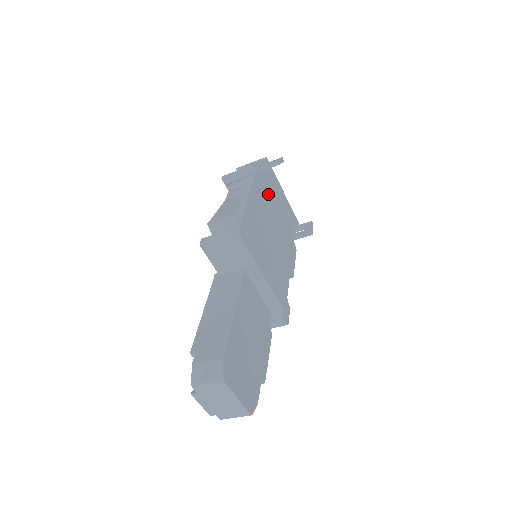
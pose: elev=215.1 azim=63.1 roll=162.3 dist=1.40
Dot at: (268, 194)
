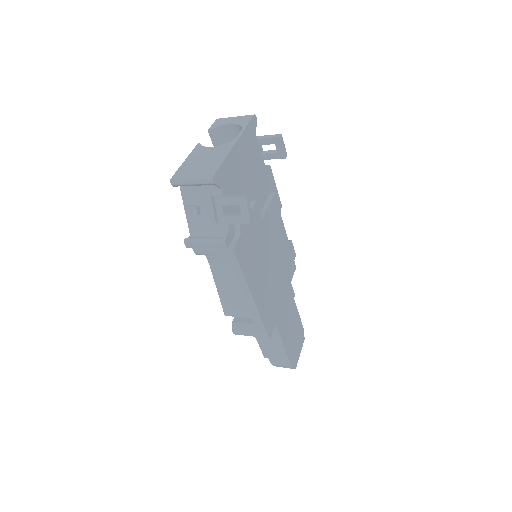
Dot at: (249, 235)
